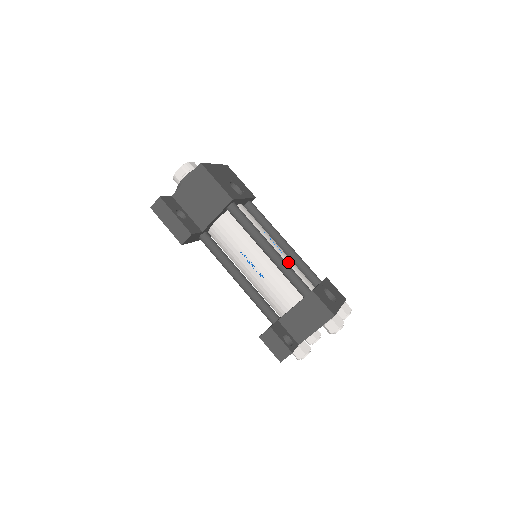
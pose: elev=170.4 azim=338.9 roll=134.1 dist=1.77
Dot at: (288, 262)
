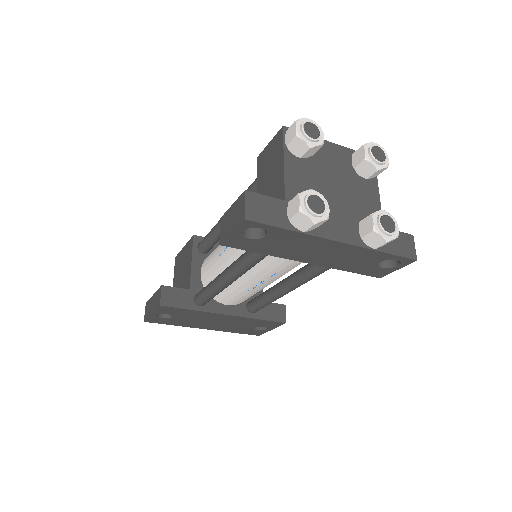
Dot at: occluded
